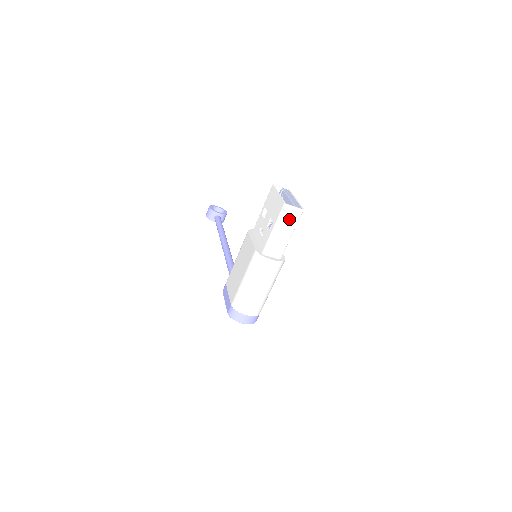
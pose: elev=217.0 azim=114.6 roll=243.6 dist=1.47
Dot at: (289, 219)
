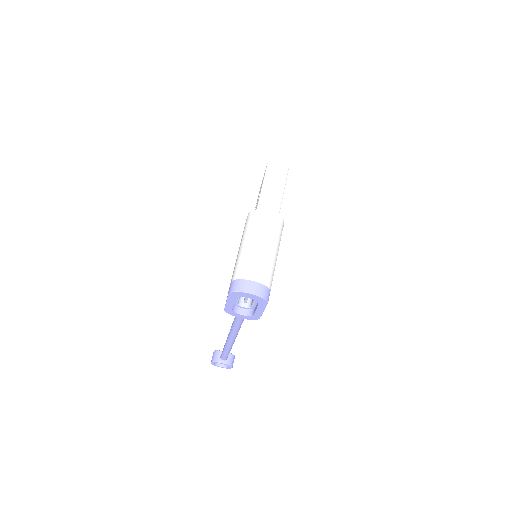
Dot at: (276, 175)
